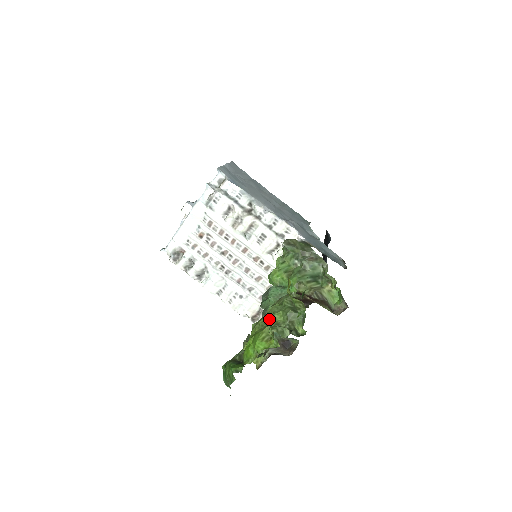
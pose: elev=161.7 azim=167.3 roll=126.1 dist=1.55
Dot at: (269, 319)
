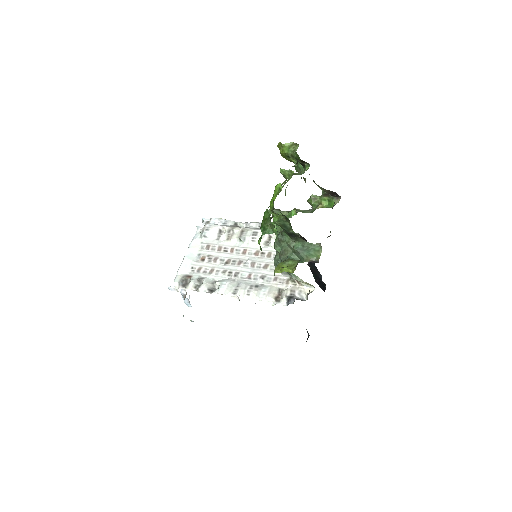
Dot at: occluded
